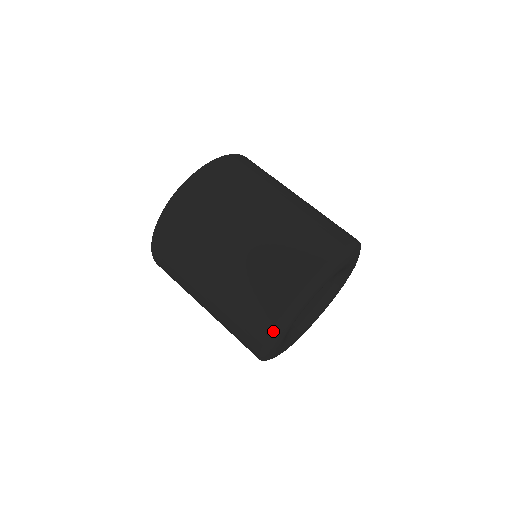
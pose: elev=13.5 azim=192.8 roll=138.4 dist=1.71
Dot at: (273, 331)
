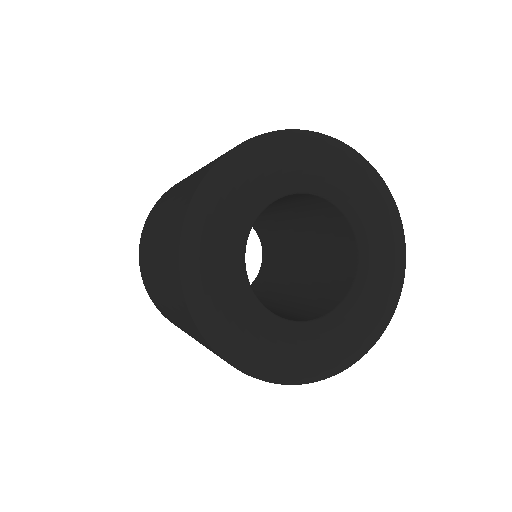
Dot at: (181, 255)
